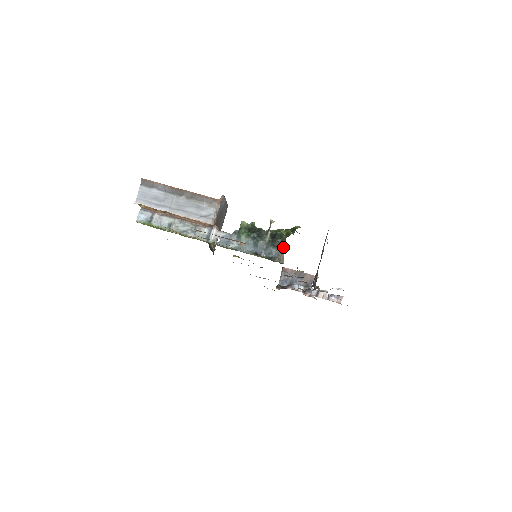
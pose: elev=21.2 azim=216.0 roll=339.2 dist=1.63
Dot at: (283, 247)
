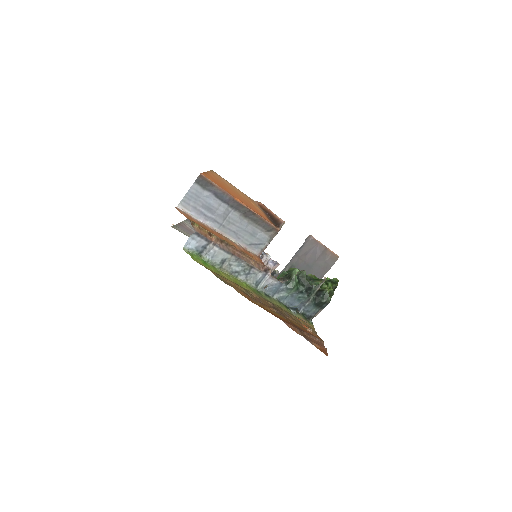
Dot at: (322, 308)
